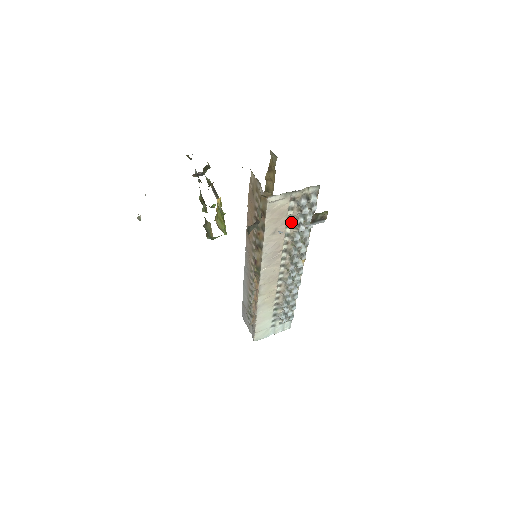
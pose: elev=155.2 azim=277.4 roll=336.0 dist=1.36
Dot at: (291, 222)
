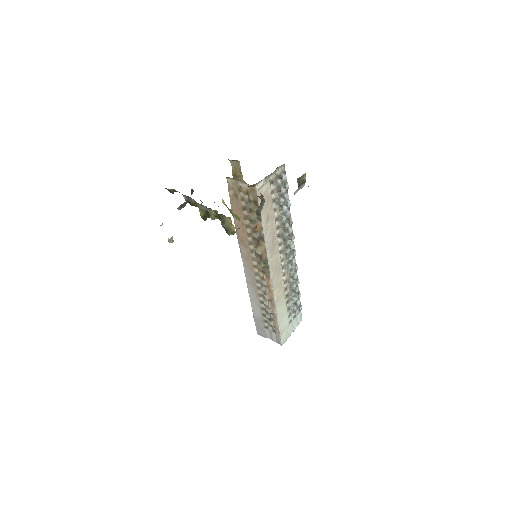
Dot at: (275, 205)
